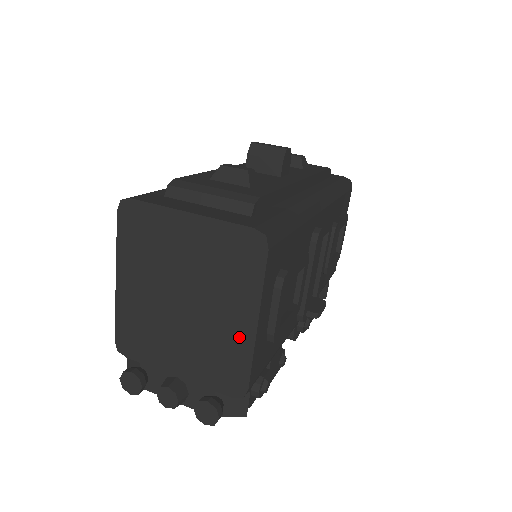
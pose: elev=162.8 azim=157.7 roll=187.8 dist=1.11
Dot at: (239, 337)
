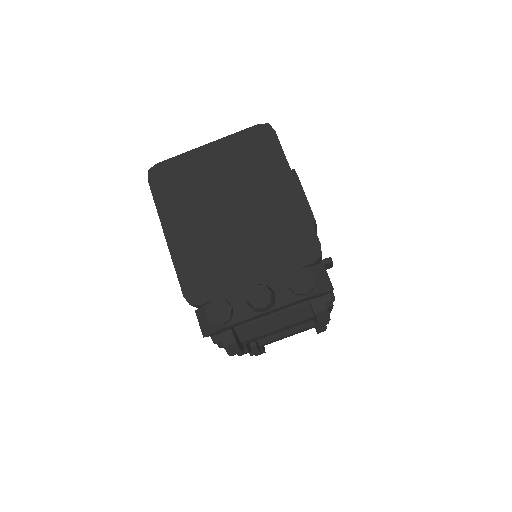
Dot at: (289, 206)
